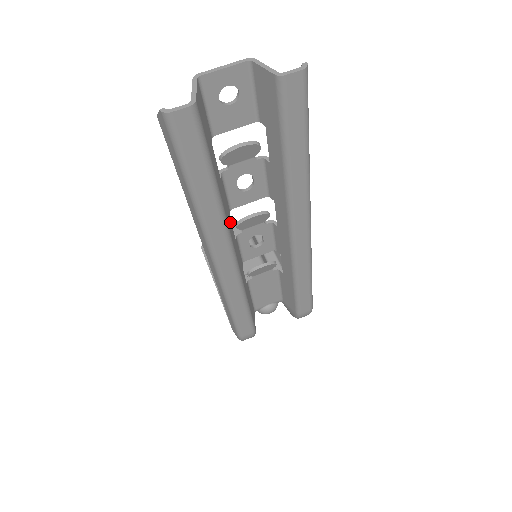
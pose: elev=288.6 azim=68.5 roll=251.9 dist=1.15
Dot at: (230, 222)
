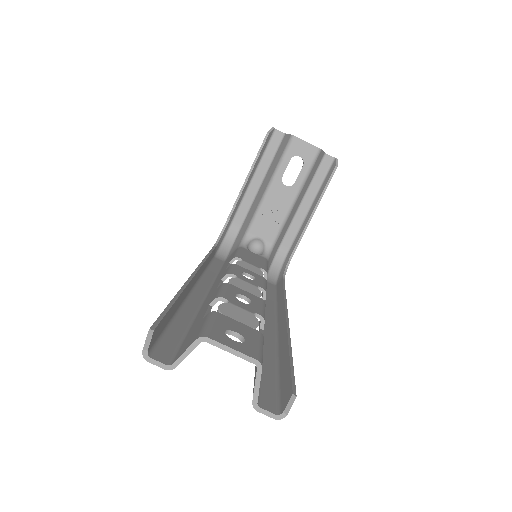
Dot at: occluded
